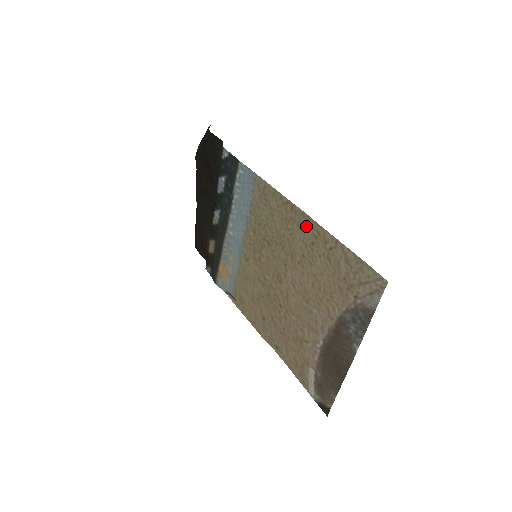
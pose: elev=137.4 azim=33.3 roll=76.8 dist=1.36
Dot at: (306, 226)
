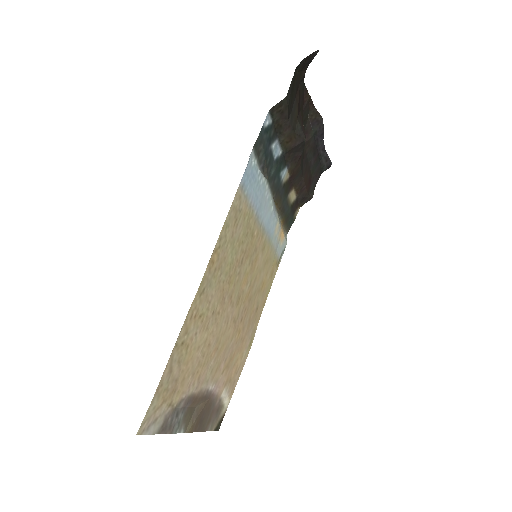
Dot at: (203, 295)
